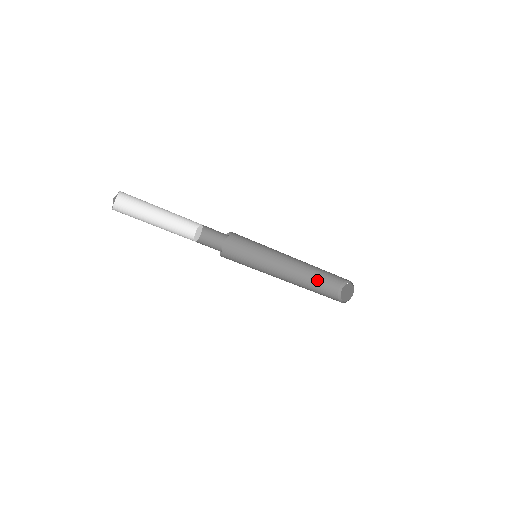
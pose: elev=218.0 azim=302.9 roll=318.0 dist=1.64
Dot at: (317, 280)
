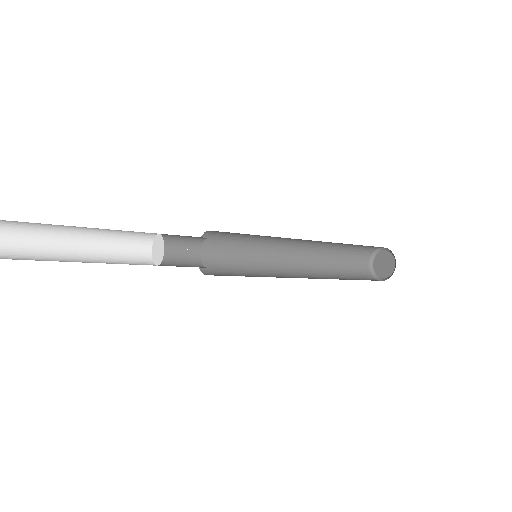
Dot at: (340, 267)
